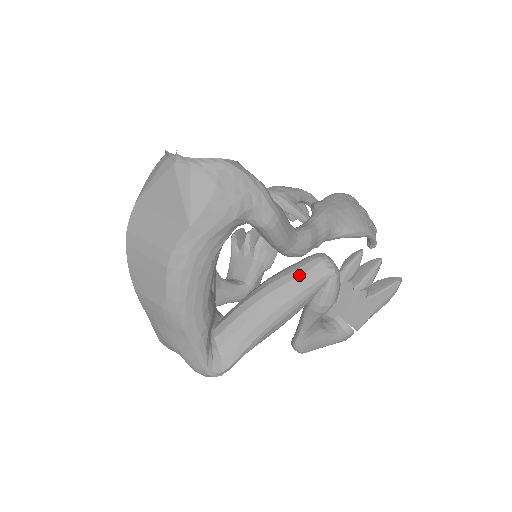
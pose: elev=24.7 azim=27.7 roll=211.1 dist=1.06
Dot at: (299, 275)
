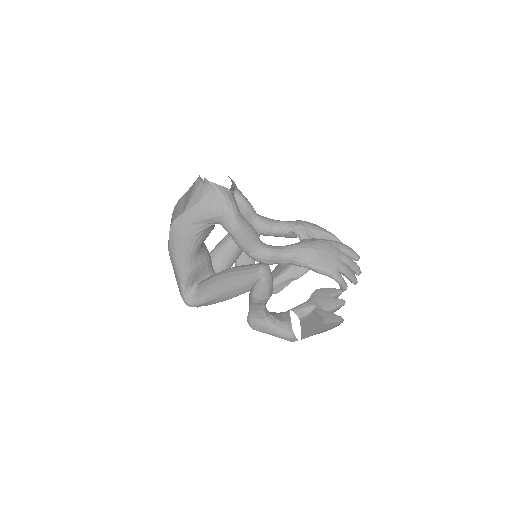
Dot at: (244, 270)
